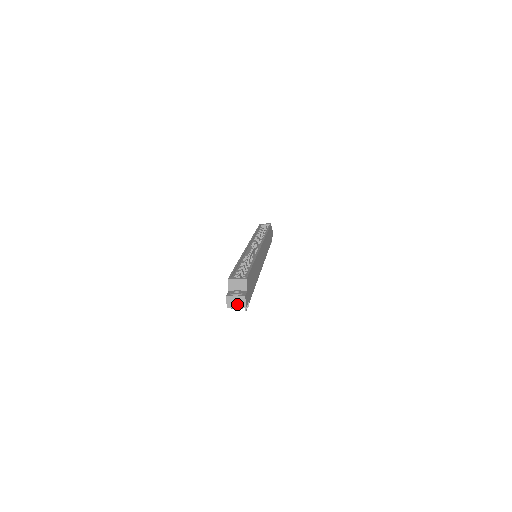
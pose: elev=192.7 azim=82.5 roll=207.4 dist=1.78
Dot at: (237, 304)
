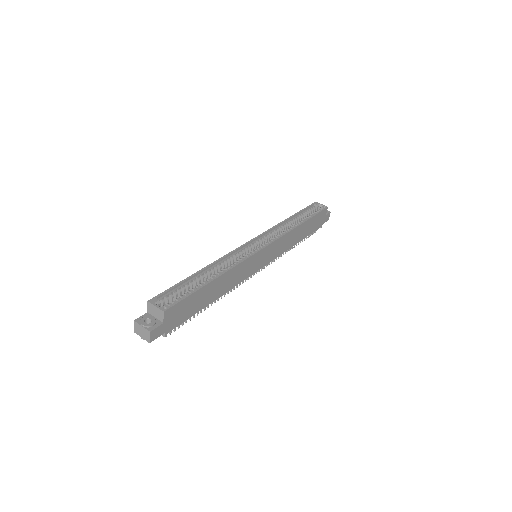
Dot at: (142, 334)
